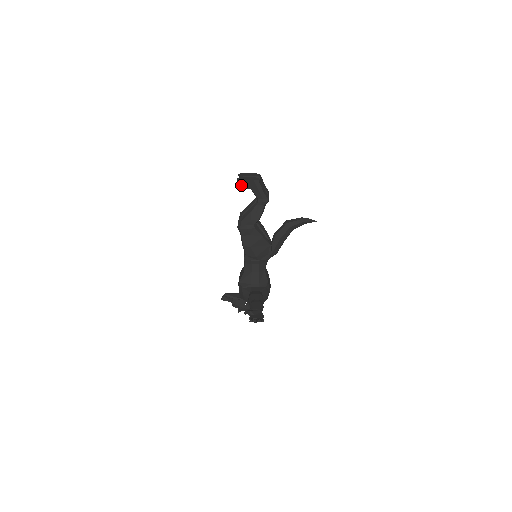
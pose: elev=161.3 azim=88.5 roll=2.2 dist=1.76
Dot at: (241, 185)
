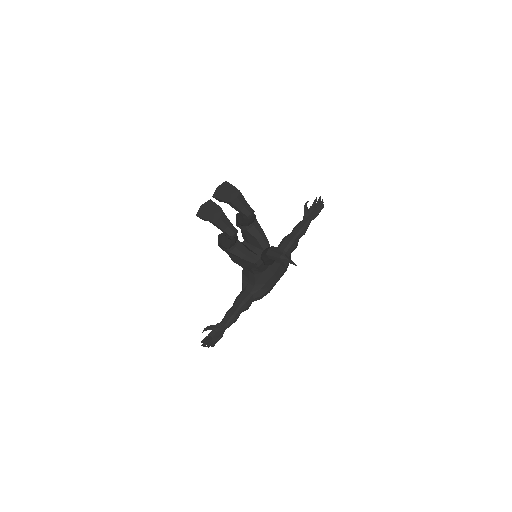
Dot at: (201, 218)
